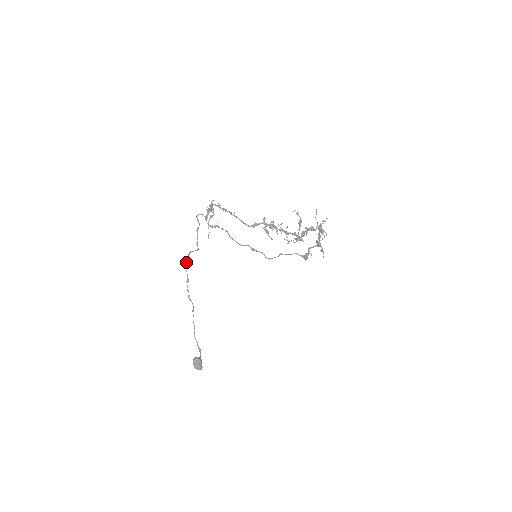
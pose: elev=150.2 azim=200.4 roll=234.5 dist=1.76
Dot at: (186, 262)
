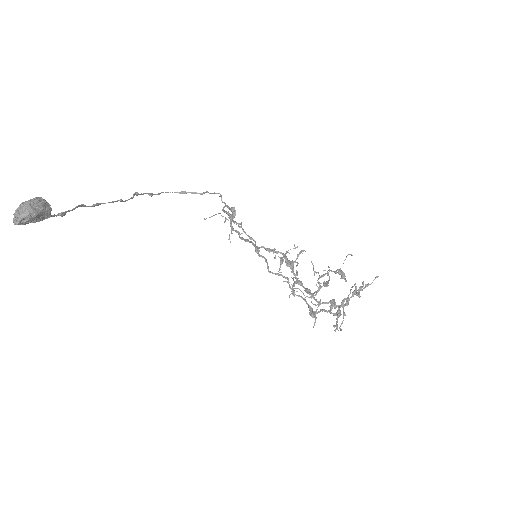
Dot at: occluded
